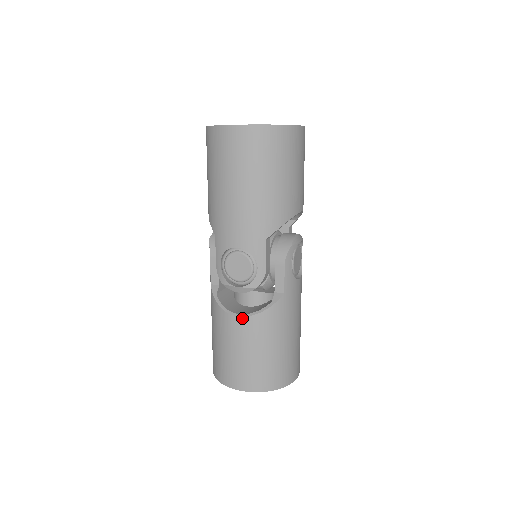
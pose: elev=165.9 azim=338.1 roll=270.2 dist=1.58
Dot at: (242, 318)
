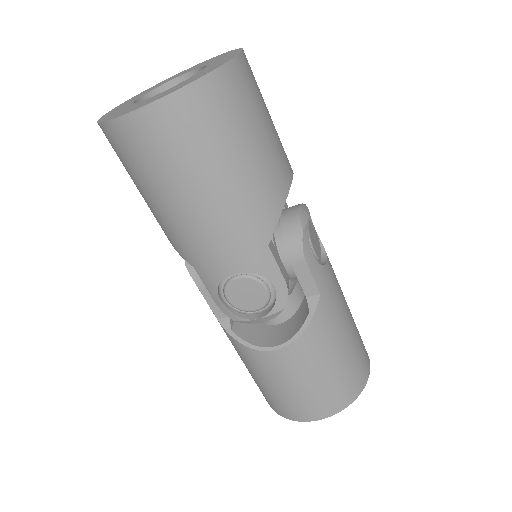
Dot at: (281, 350)
